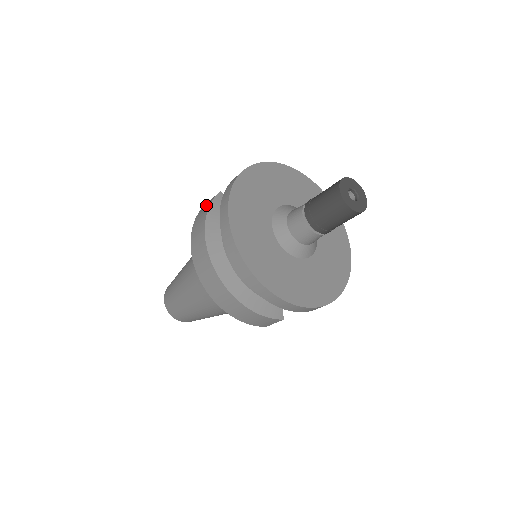
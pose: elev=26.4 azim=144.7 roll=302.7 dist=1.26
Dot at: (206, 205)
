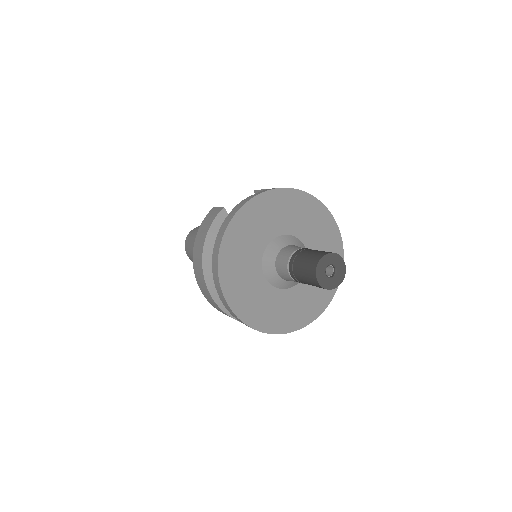
Dot at: (210, 218)
